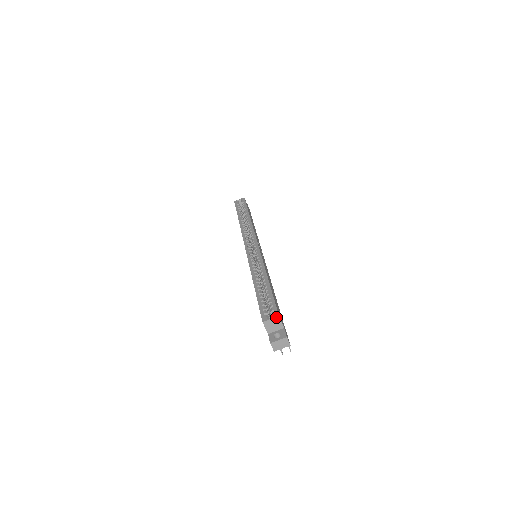
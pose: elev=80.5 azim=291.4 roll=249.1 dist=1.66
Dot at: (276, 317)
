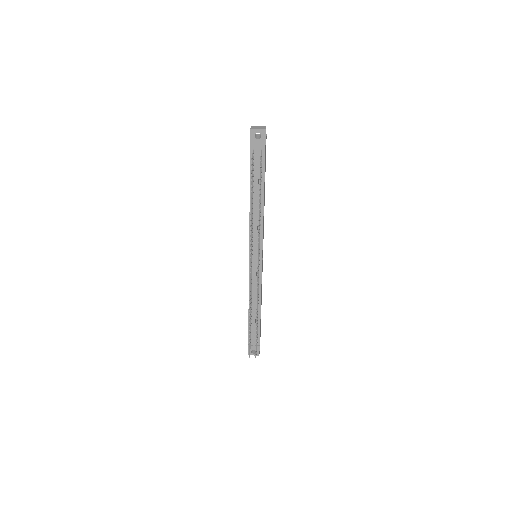
Dot at: occluded
